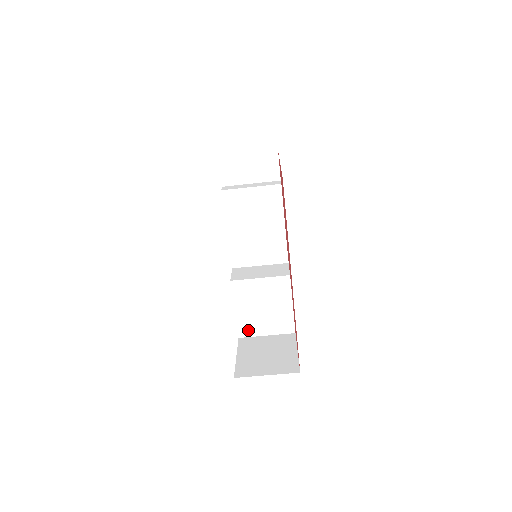
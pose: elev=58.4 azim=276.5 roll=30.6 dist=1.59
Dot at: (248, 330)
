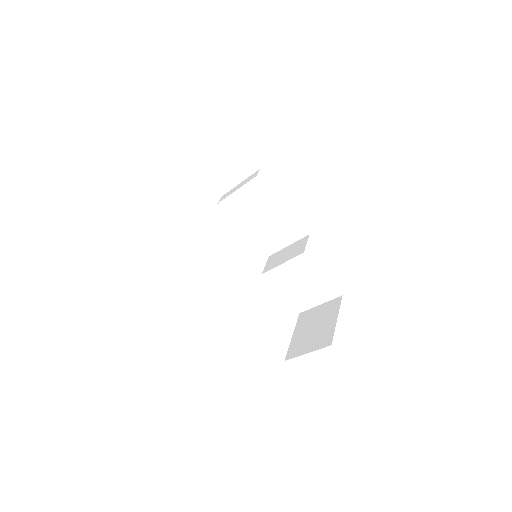
Dot at: (302, 305)
